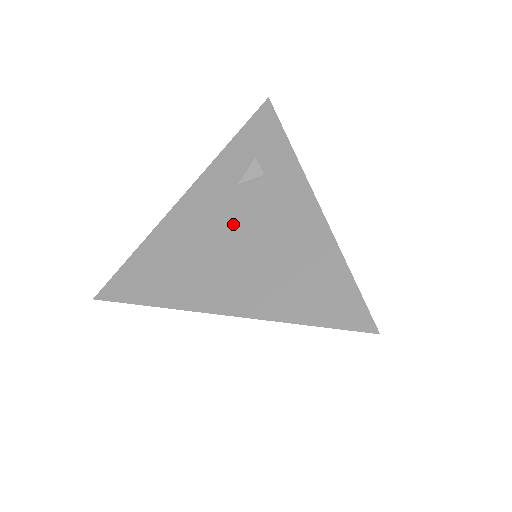
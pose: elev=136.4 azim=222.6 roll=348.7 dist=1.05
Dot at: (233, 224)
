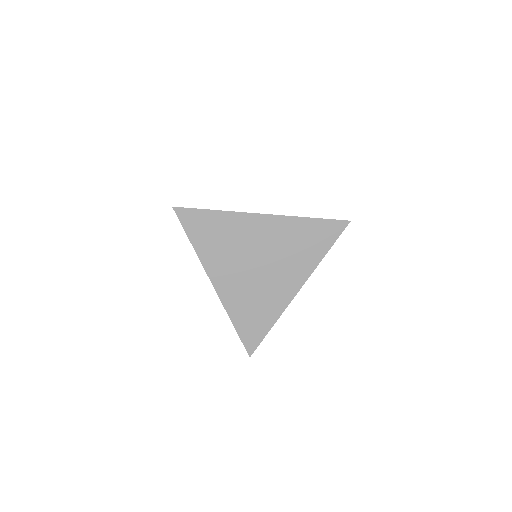
Dot at: occluded
